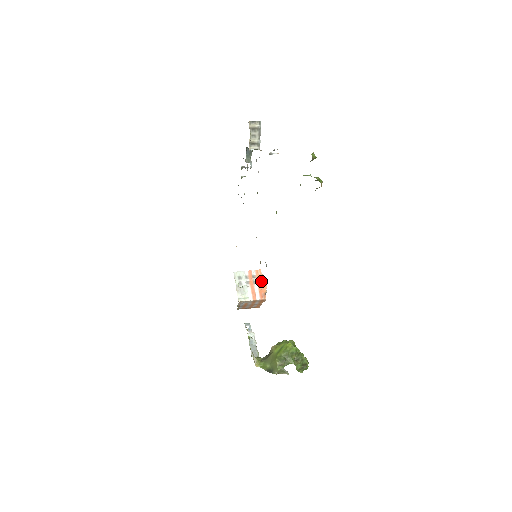
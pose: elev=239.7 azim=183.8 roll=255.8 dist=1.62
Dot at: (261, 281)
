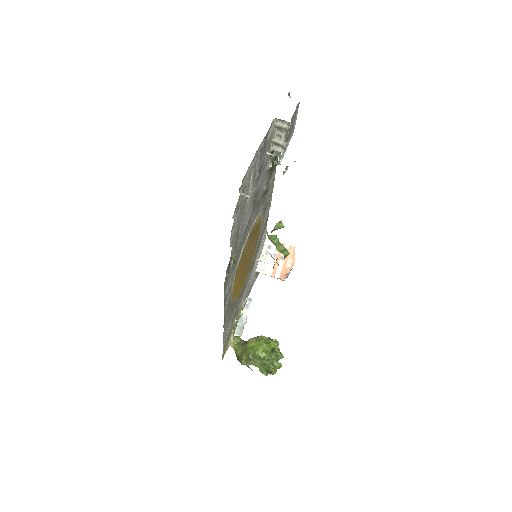
Dot at: (289, 260)
